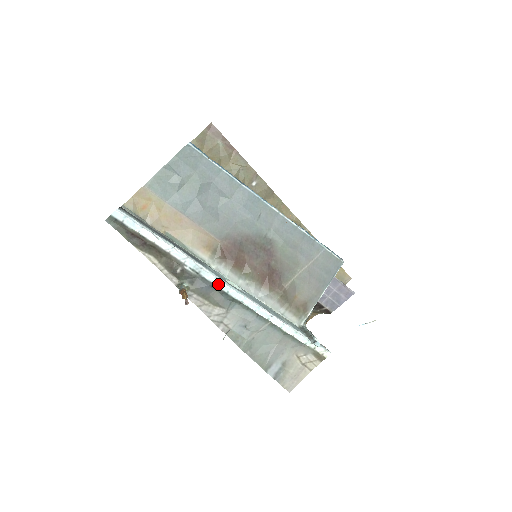
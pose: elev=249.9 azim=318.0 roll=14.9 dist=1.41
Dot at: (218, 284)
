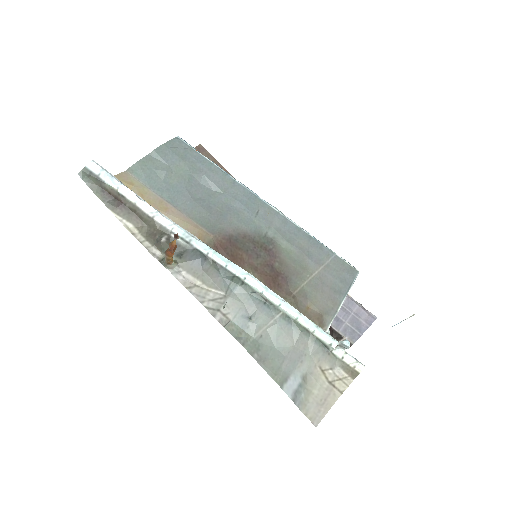
Dot at: (214, 256)
